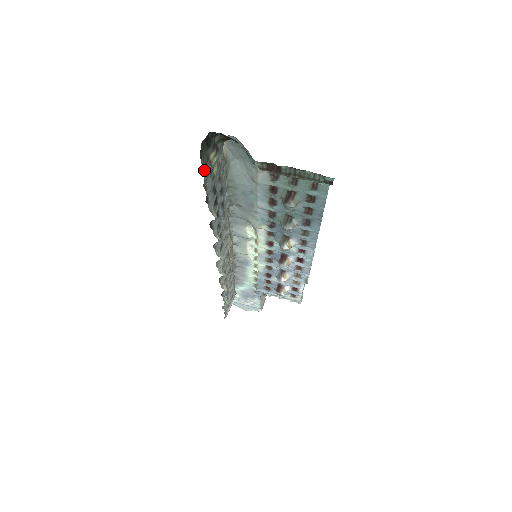
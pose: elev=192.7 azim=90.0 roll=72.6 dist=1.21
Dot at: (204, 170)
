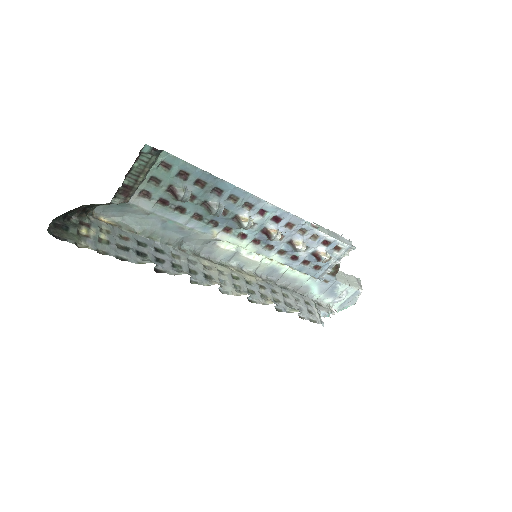
Dot at: (83, 245)
